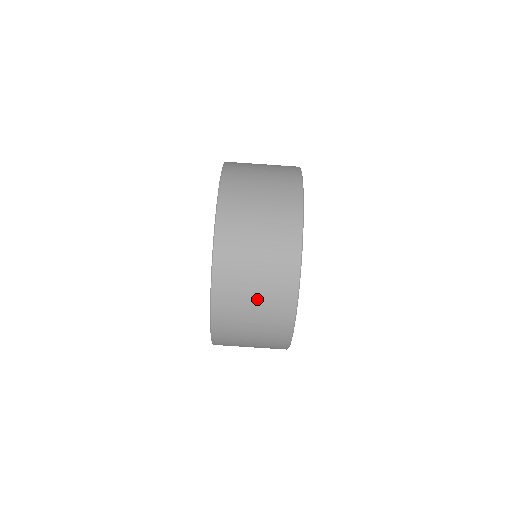
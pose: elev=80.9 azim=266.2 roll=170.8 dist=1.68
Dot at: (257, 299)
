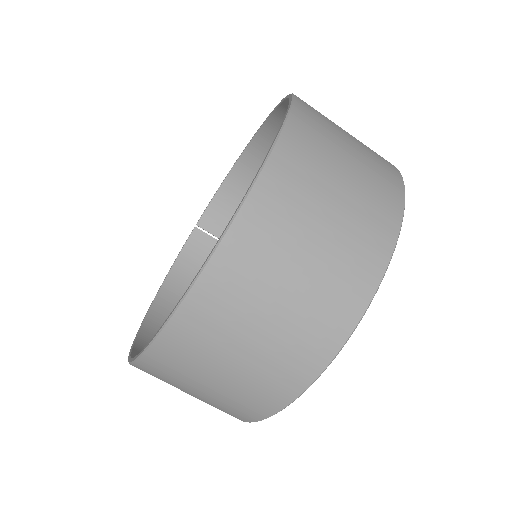
Dot at: occluded
